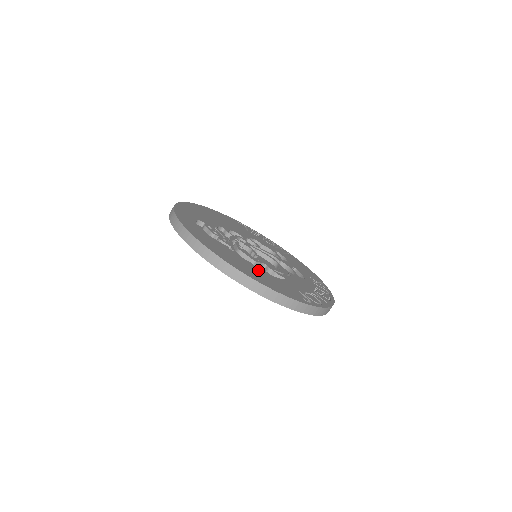
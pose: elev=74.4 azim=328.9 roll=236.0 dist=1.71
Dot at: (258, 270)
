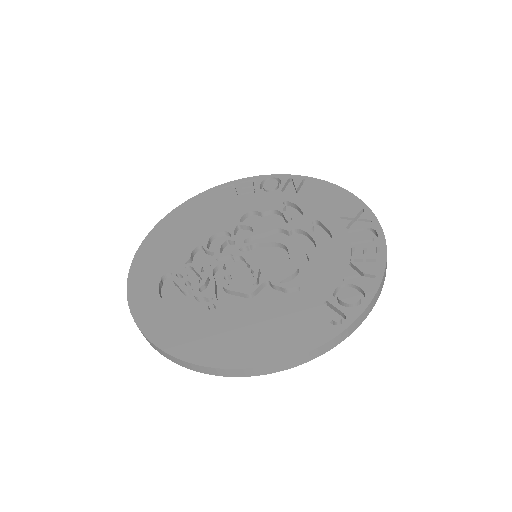
Dot at: (255, 322)
